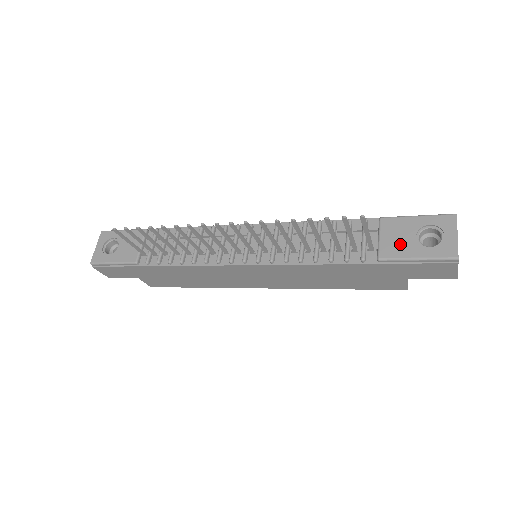
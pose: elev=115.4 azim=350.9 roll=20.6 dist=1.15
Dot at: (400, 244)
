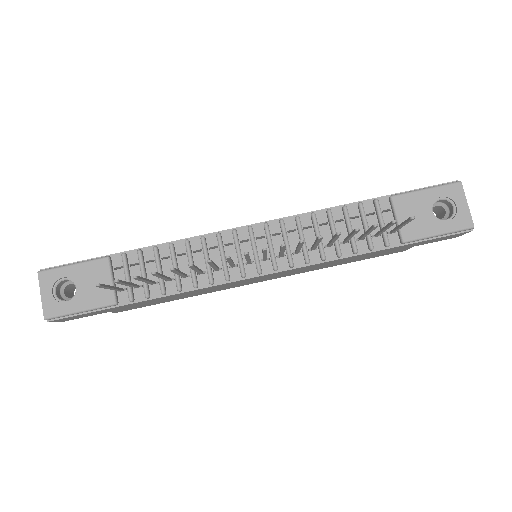
Dot at: (419, 222)
